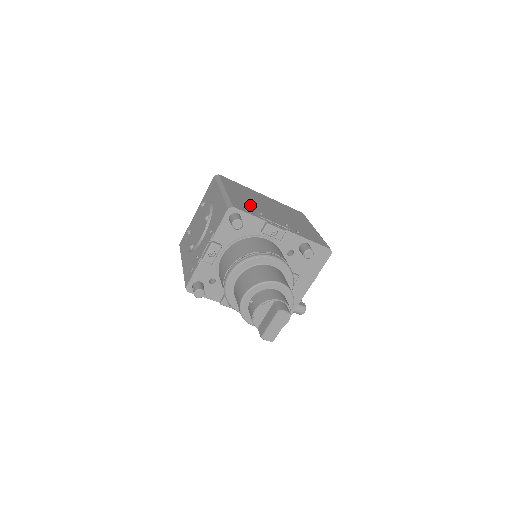
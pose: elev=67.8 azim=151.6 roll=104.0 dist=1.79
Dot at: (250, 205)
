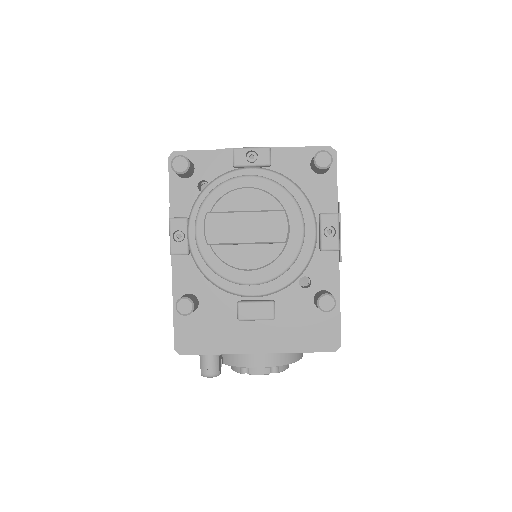
Dot at: occluded
